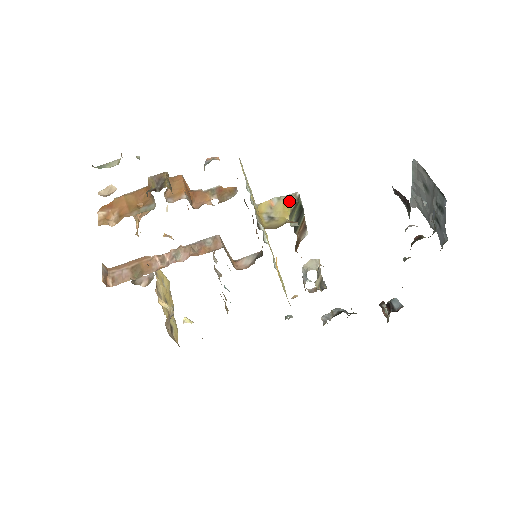
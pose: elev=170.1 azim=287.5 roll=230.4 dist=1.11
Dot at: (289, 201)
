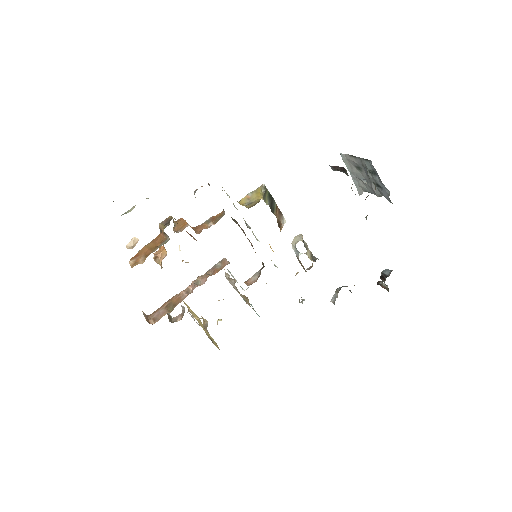
Dot at: (259, 190)
